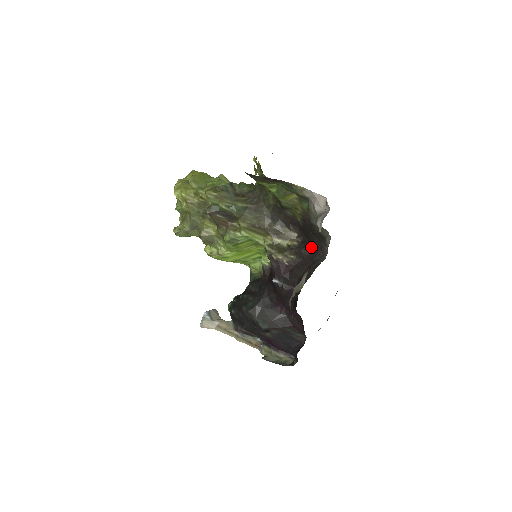
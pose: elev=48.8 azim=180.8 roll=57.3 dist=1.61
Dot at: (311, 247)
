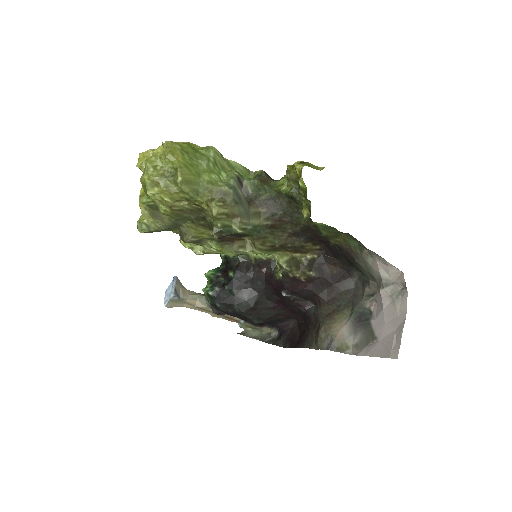
Dot at: (335, 266)
